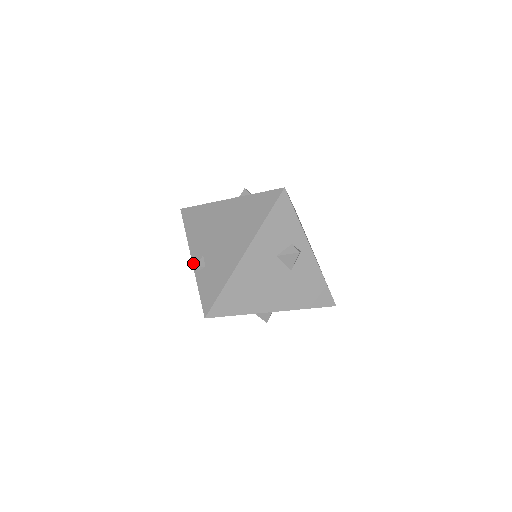
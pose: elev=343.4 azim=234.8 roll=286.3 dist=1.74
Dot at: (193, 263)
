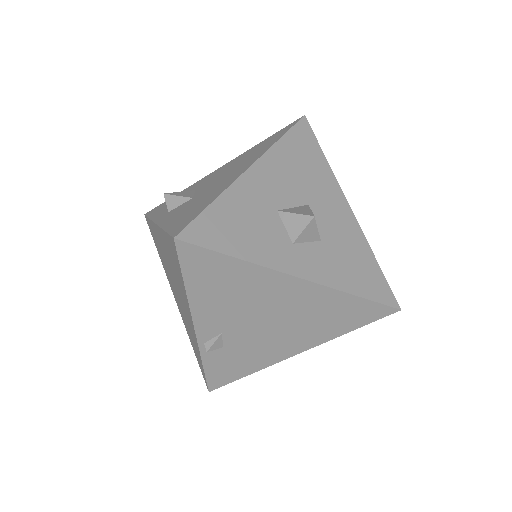
Dot at: (198, 337)
